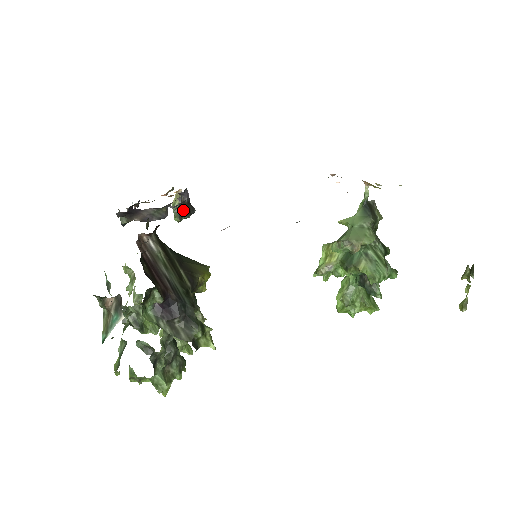
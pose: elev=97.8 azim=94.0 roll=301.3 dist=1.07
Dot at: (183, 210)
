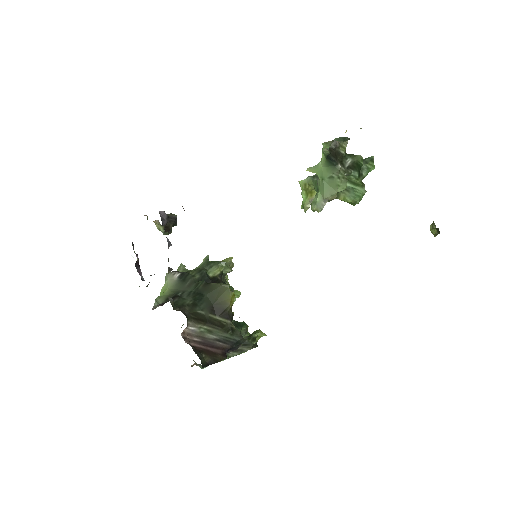
Dot at: occluded
